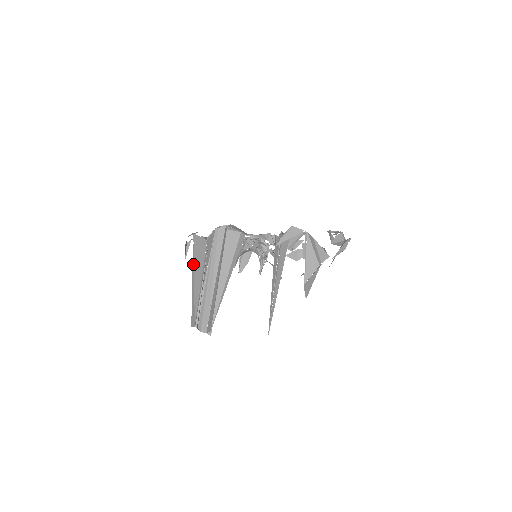
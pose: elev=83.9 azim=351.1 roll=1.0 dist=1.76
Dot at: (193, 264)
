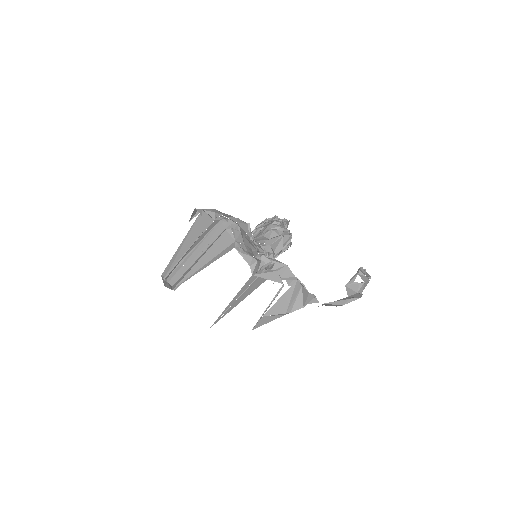
Dot at: (188, 233)
